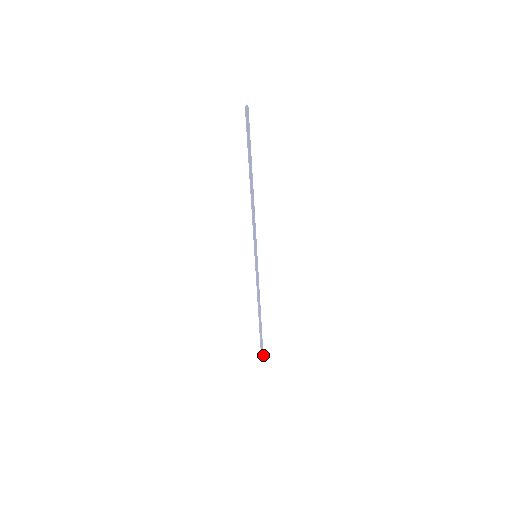
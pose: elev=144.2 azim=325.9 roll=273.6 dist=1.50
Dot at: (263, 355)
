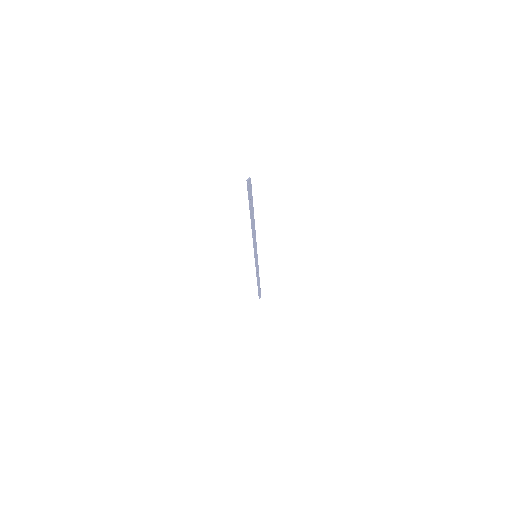
Dot at: occluded
